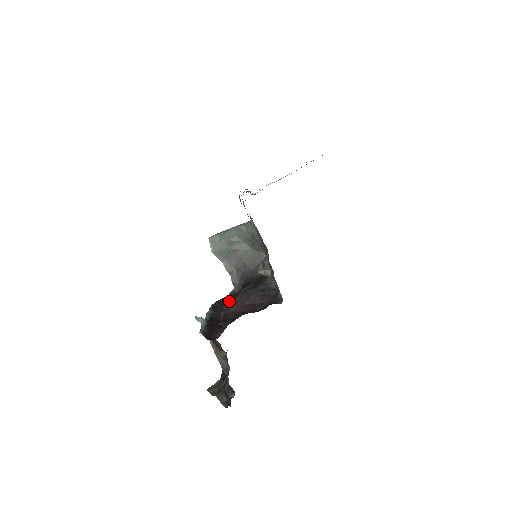
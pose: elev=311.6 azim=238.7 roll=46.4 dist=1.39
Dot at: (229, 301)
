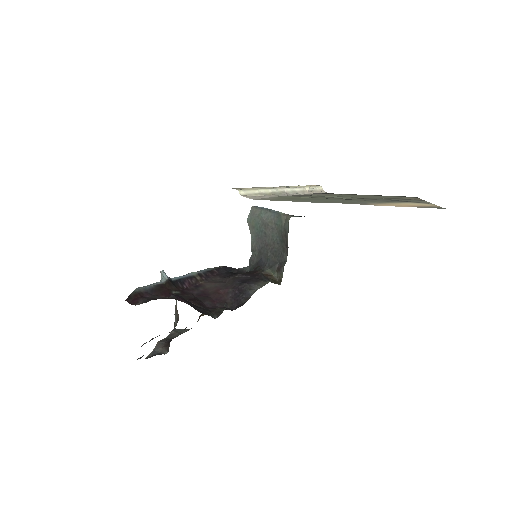
Dot at: (227, 275)
